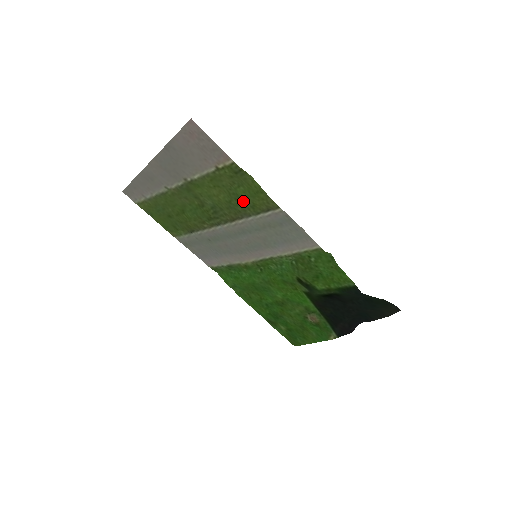
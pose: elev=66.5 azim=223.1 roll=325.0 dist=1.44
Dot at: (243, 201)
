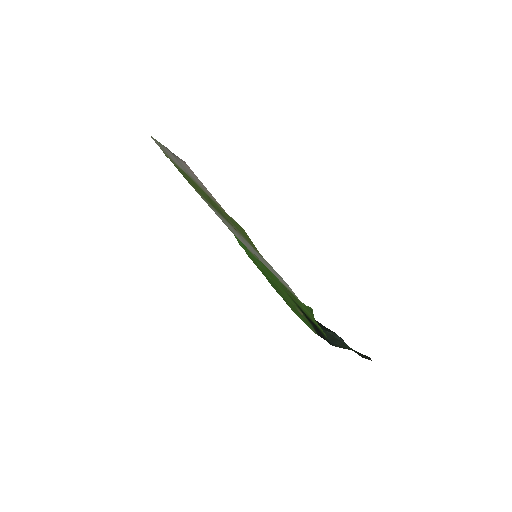
Dot at: (239, 231)
